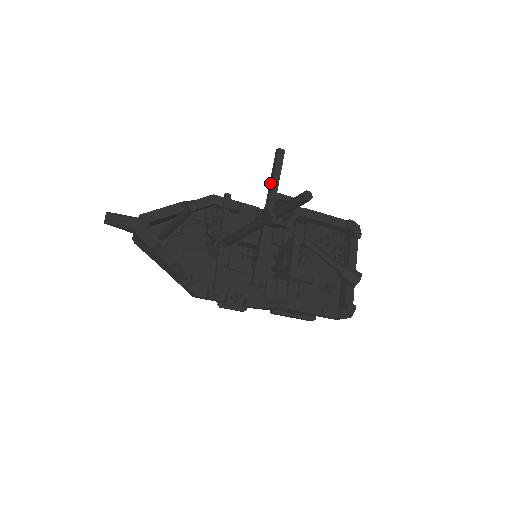
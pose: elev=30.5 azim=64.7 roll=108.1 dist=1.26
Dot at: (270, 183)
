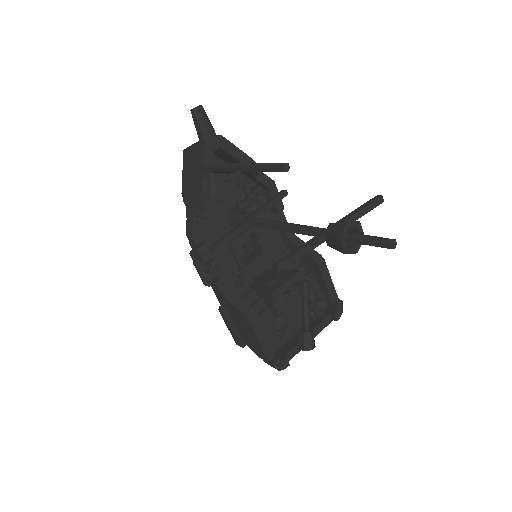
Dot at: (354, 211)
